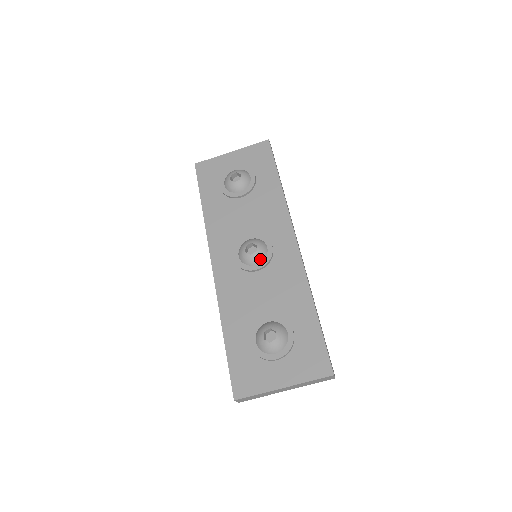
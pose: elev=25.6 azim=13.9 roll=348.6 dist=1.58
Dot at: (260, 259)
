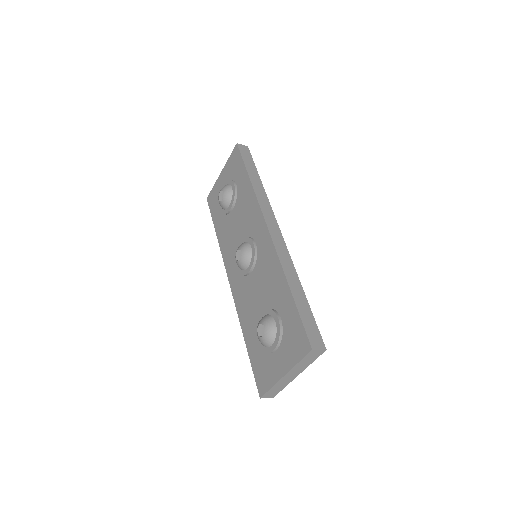
Dot at: (247, 261)
